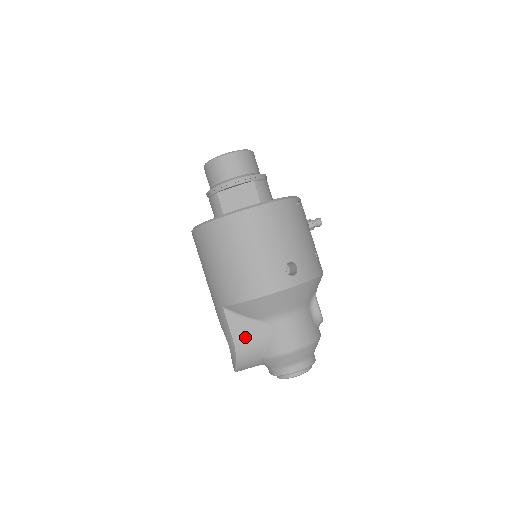
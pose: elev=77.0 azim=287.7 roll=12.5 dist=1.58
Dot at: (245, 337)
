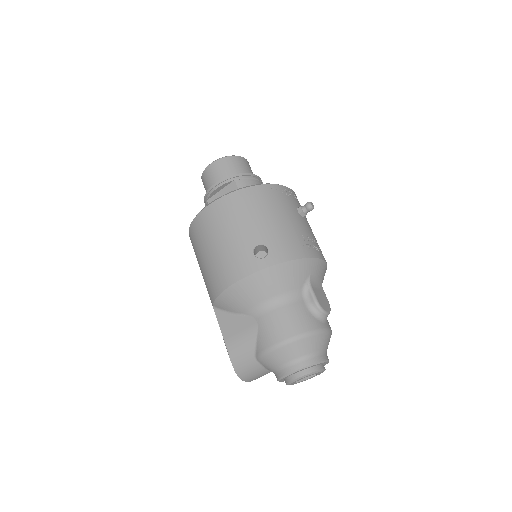
Dot at: (234, 335)
